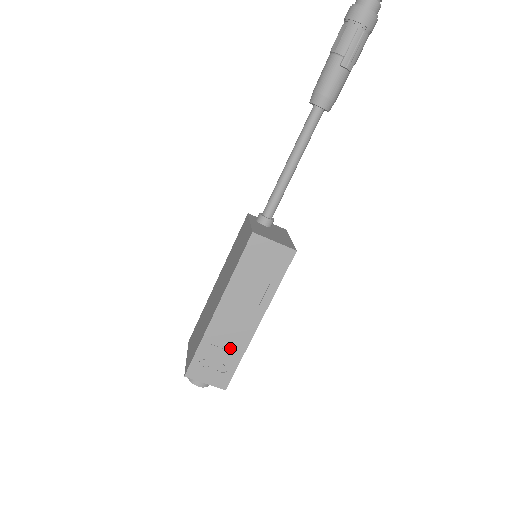
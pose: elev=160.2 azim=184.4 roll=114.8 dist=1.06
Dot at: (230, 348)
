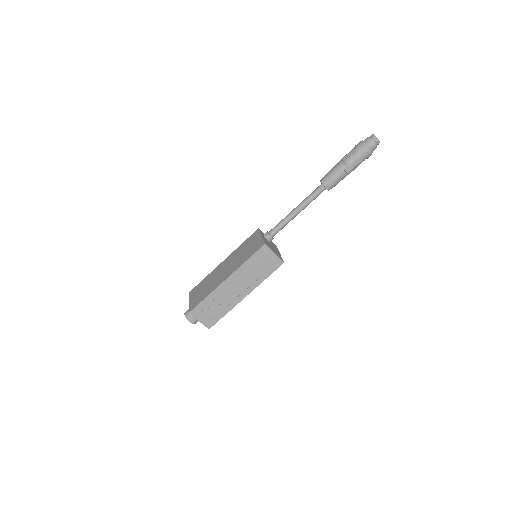
Dot at: (223, 305)
